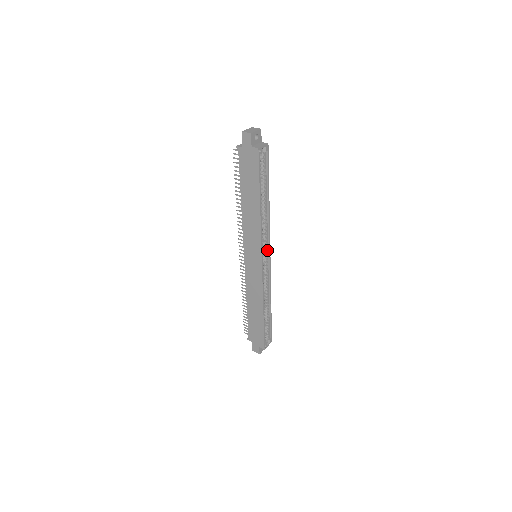
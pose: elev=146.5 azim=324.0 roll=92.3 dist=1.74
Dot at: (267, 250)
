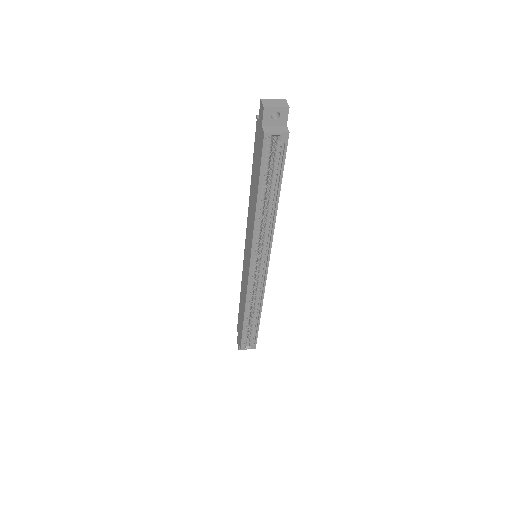
Dot at: (266, 258)
